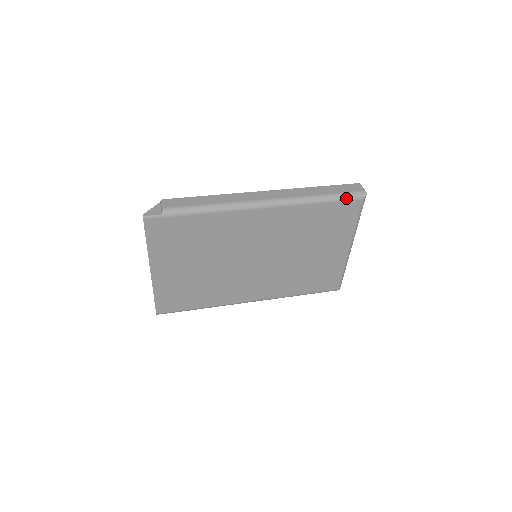
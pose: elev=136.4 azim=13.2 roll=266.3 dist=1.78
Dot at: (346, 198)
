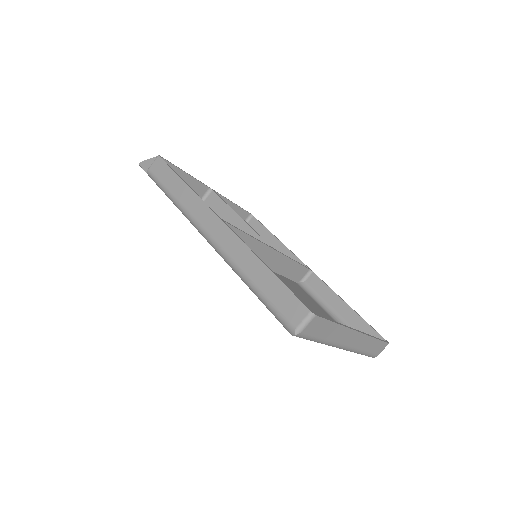
Dot at: (272, 312)
